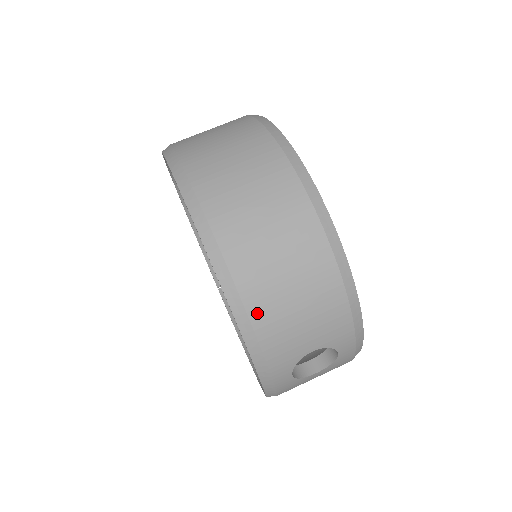
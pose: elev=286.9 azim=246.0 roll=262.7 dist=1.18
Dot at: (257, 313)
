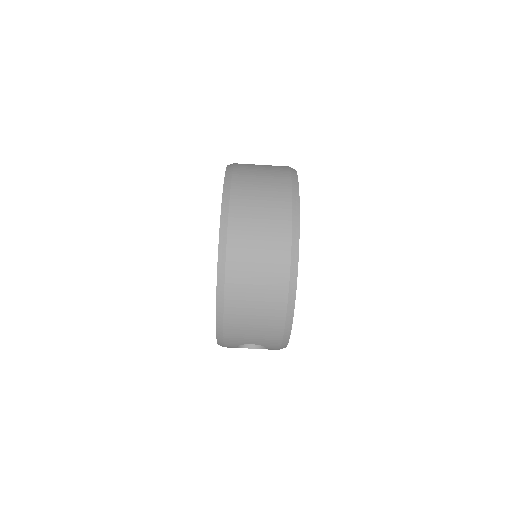
Dot at: (229, 319)
